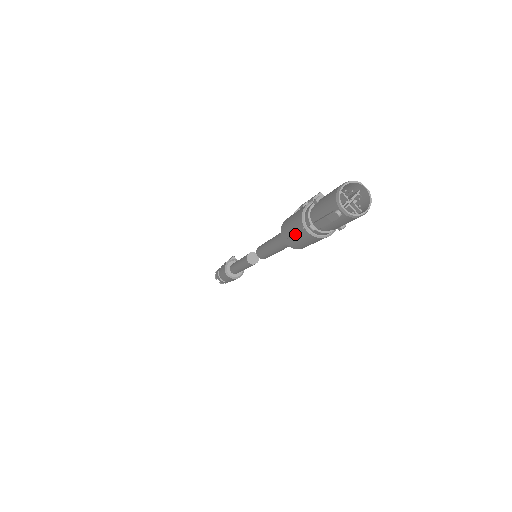
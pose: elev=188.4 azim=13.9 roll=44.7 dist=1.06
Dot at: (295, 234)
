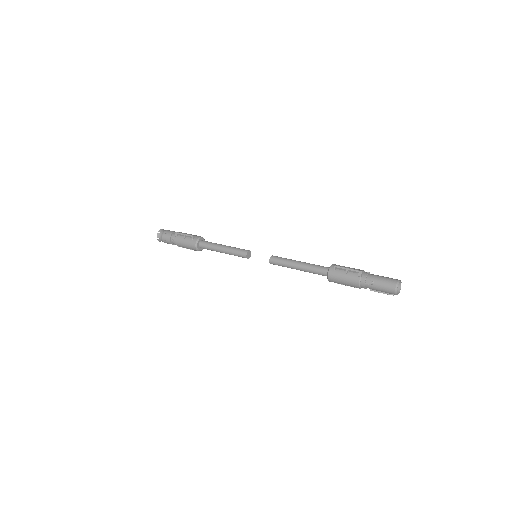
Dot at: occluded
